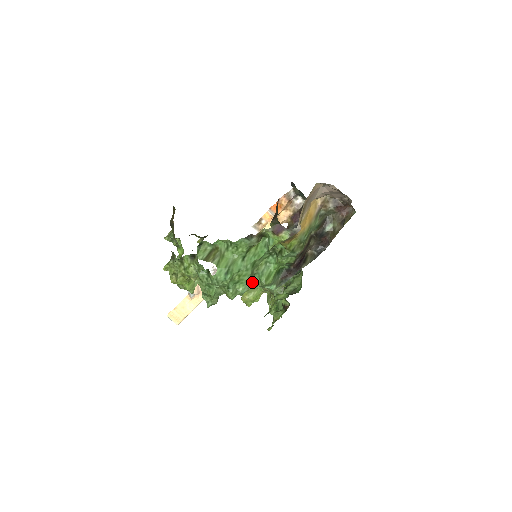
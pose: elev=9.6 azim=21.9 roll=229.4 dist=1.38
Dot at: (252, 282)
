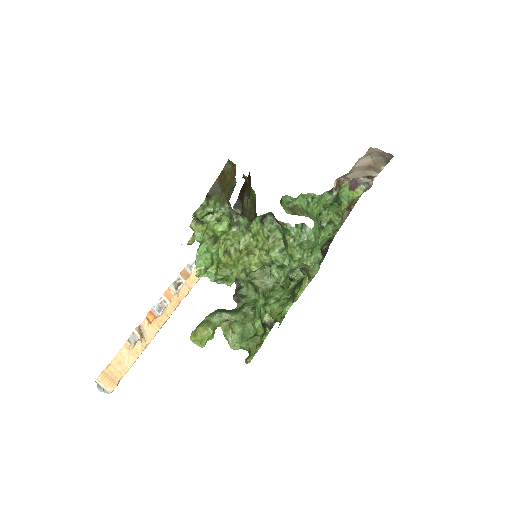
Dot at: occluded
